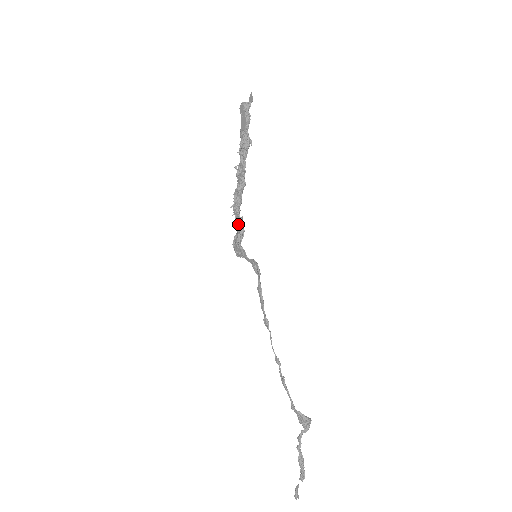
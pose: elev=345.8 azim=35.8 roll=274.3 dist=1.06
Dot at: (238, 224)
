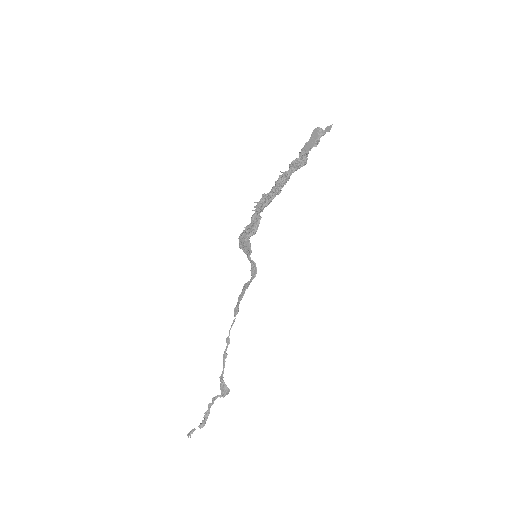
Dot at: (254, 221)
